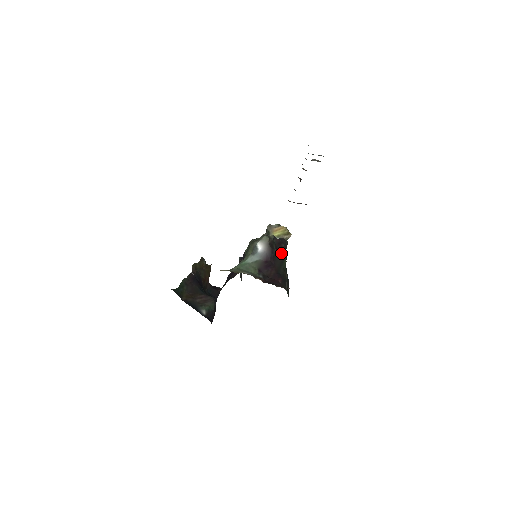
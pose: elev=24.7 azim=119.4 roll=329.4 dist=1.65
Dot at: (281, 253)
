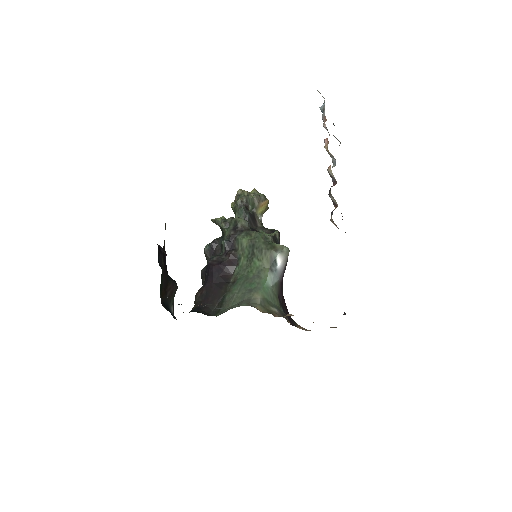
Dot at: occluded
